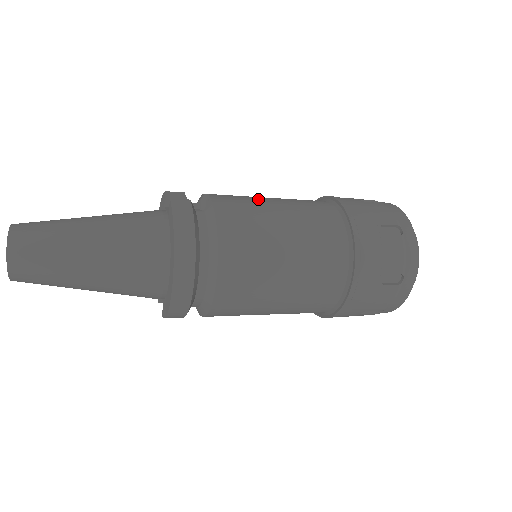
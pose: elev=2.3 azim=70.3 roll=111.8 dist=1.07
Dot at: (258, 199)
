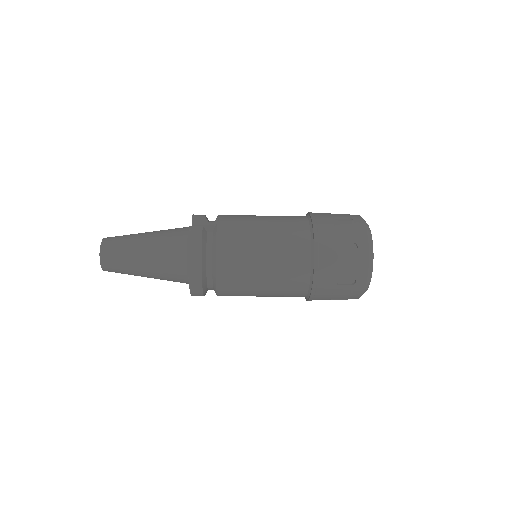
Dot at: (252, 222)
